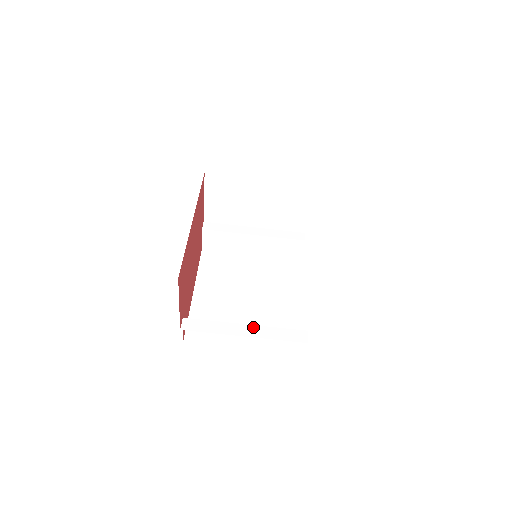
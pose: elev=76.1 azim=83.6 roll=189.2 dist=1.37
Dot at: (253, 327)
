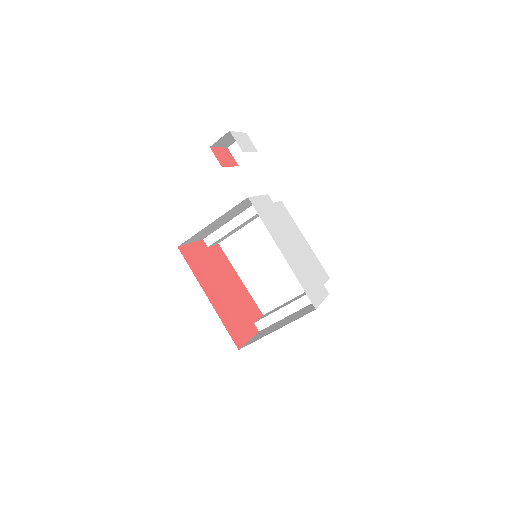
Dot at: (293, 304)
